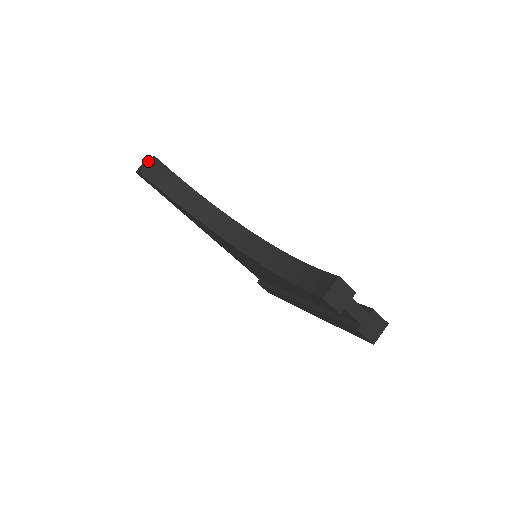
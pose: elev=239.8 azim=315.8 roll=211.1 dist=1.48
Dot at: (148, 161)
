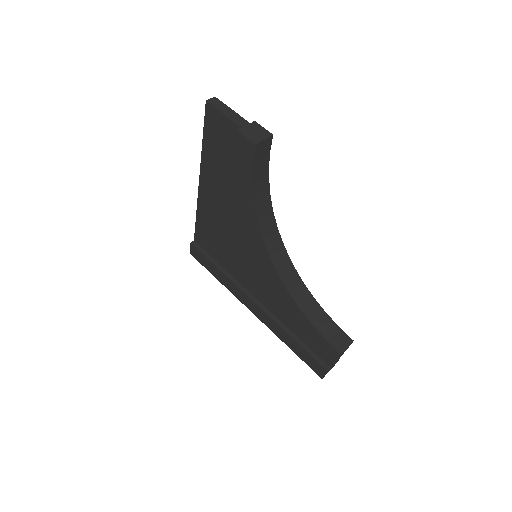
Dot at: (259, 130)
